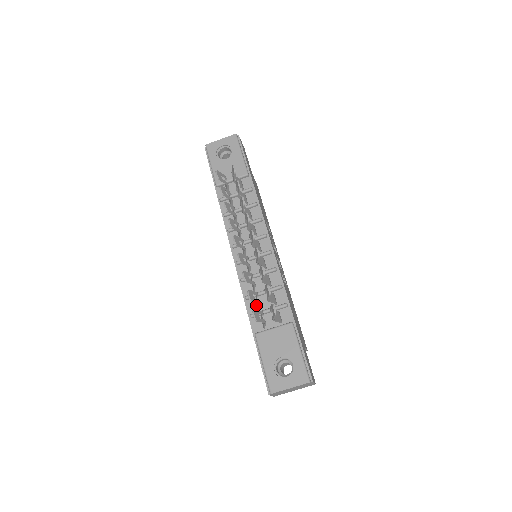
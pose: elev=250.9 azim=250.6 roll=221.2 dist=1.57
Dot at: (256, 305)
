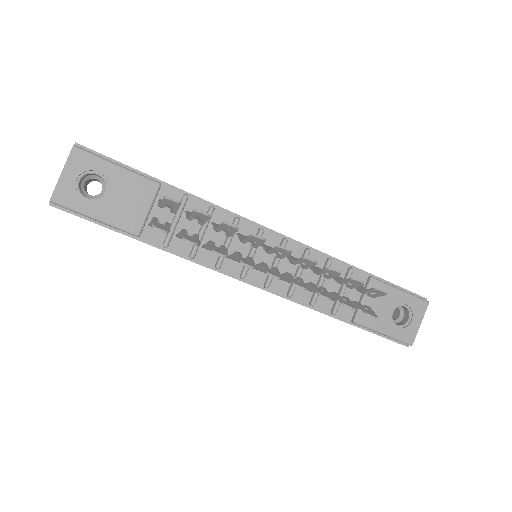
Dot at: (326, 300)
